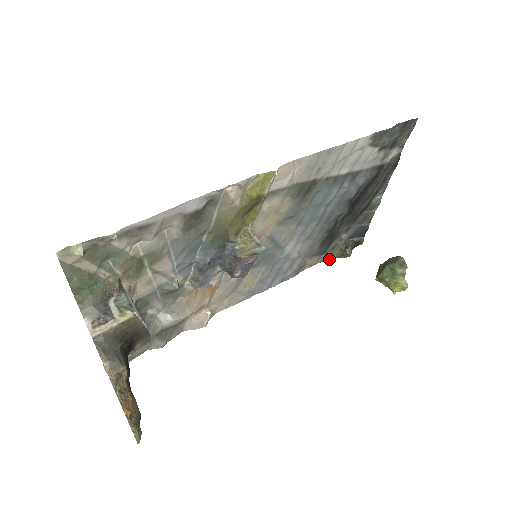
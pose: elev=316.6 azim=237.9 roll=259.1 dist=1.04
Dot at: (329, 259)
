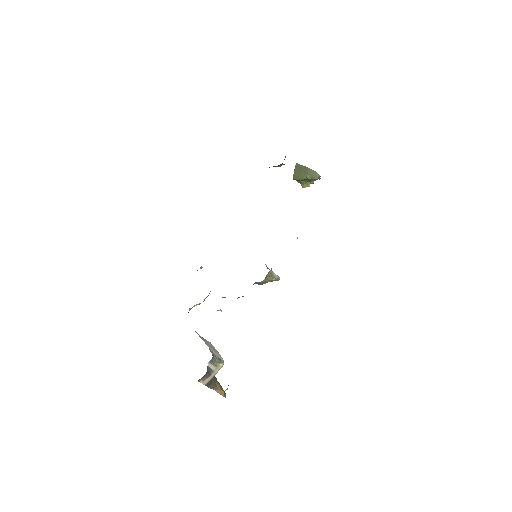
Dot at: occluded
